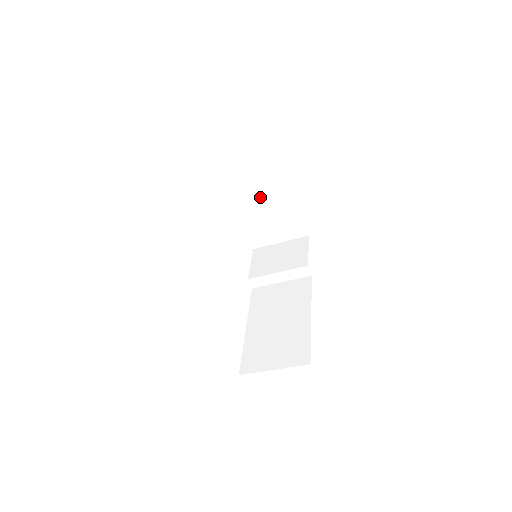
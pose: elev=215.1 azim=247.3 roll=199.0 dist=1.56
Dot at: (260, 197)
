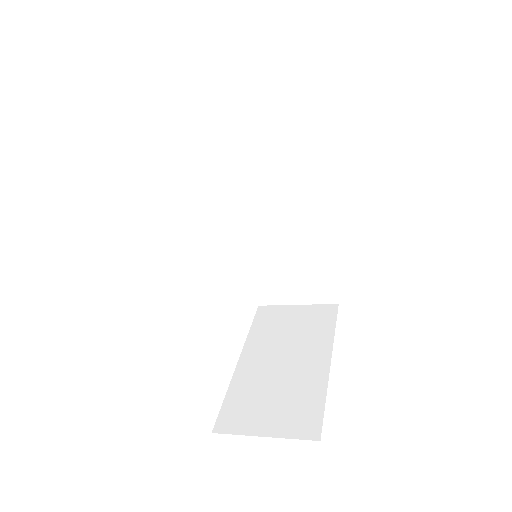
Dot at: occluded
